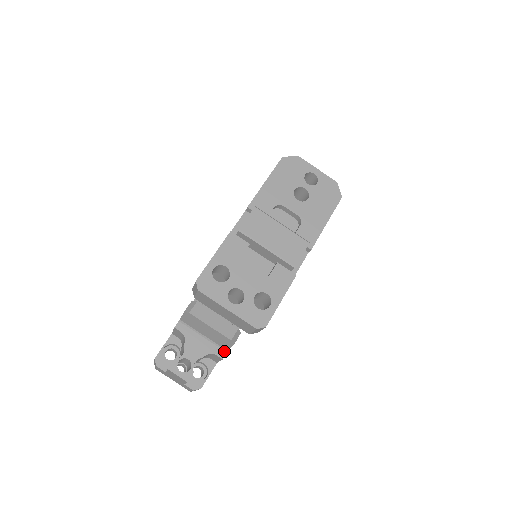
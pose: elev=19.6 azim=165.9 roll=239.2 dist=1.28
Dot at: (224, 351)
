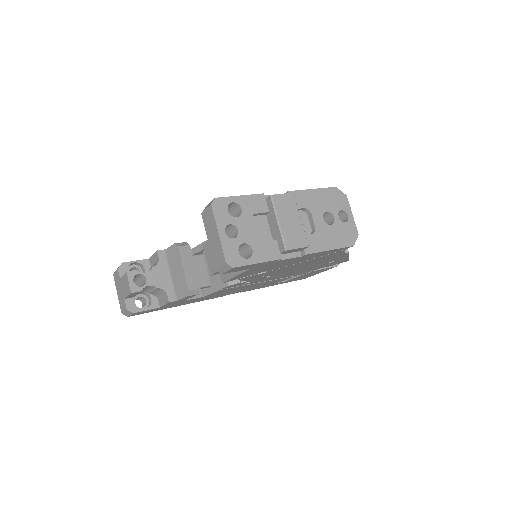
Dot at: (175, 298)
